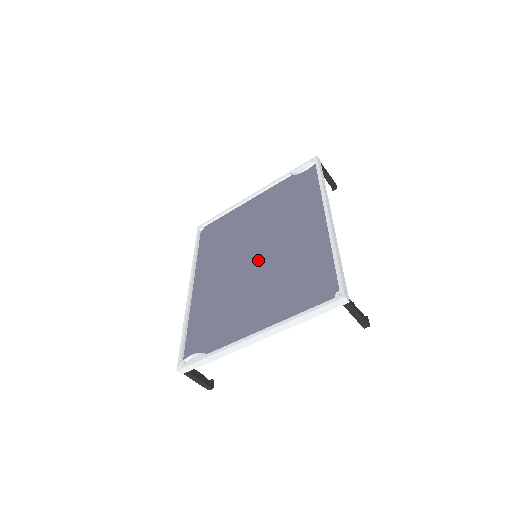
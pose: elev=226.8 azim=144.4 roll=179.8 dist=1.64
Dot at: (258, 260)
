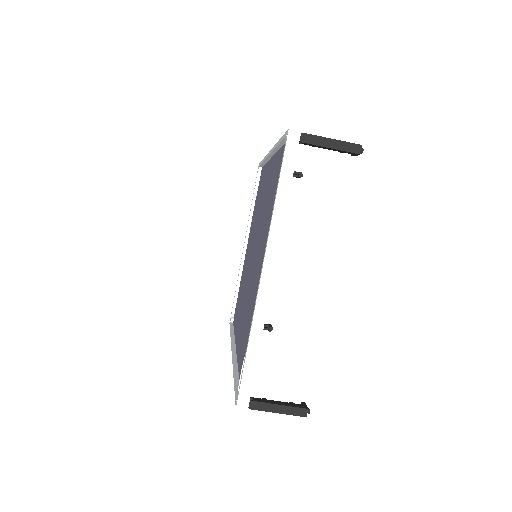
Dot at: (255, 252)
